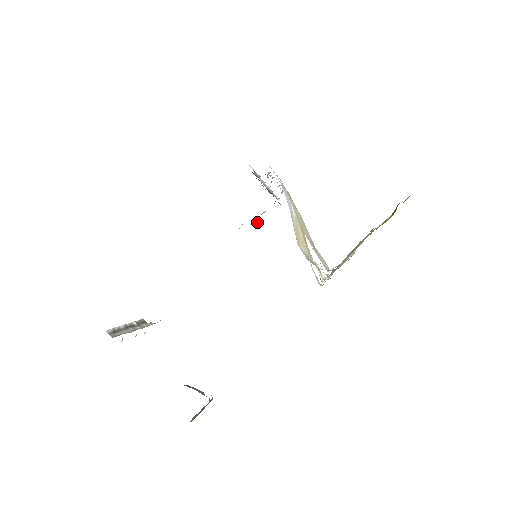
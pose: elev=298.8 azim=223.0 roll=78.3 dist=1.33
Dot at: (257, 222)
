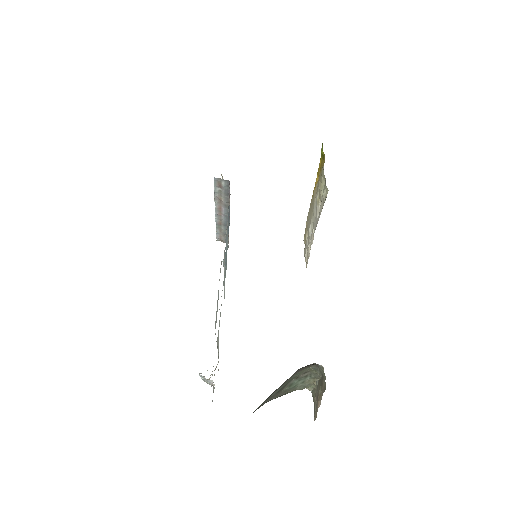
Dot at: occluded
